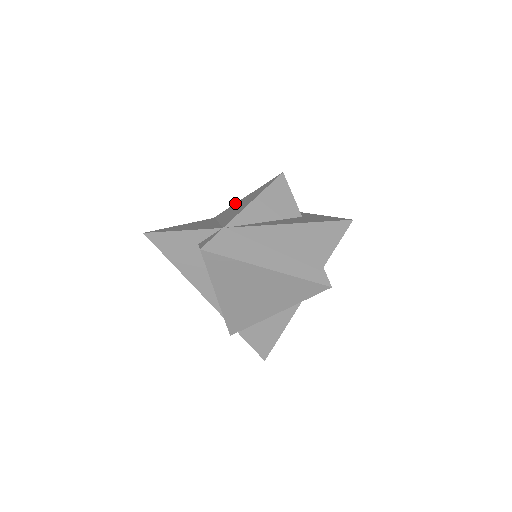
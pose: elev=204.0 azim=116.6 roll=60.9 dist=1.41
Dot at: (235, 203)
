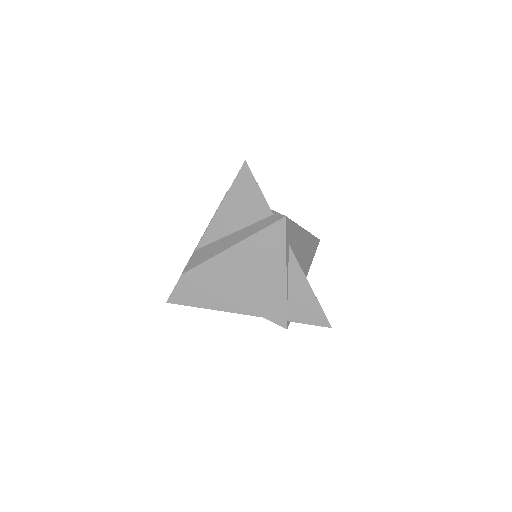
Dot at: occluded
